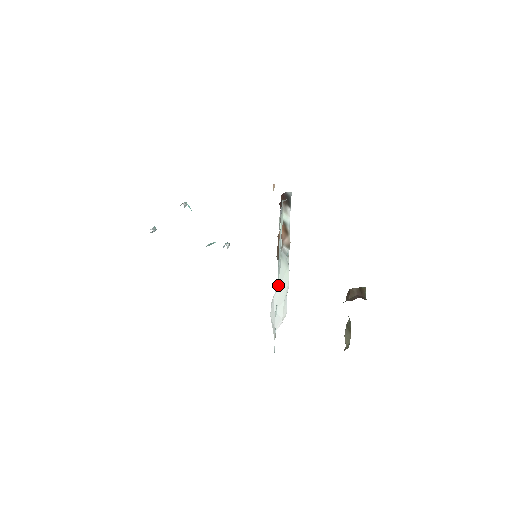
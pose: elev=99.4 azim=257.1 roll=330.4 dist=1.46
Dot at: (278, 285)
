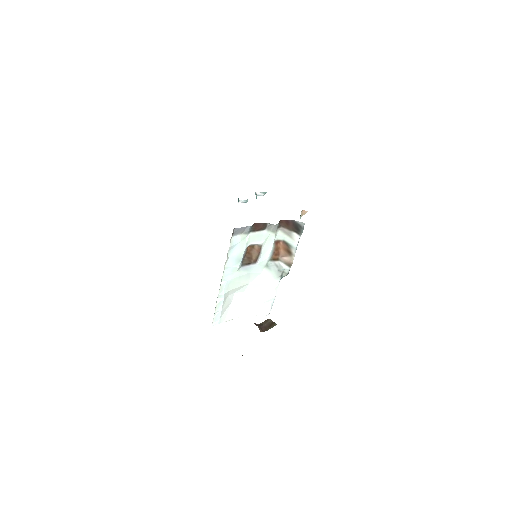
Dot at: (252, 285)
